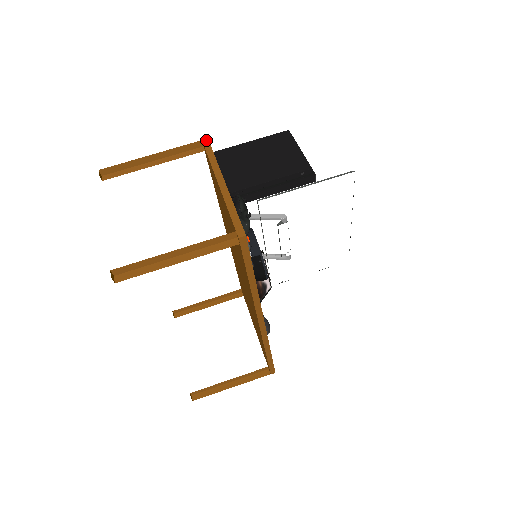
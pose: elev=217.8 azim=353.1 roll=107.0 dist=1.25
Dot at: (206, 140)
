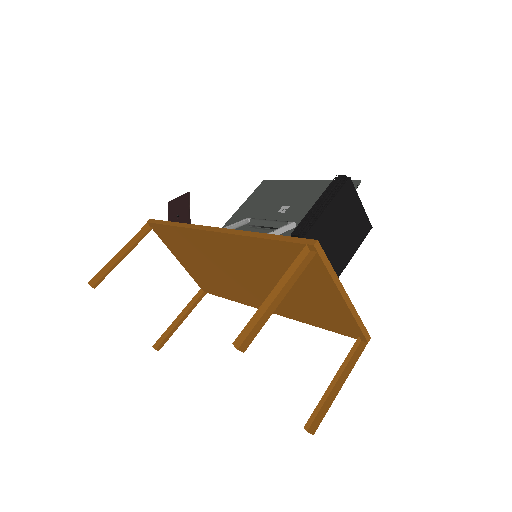
Dot at: (318, 244)
